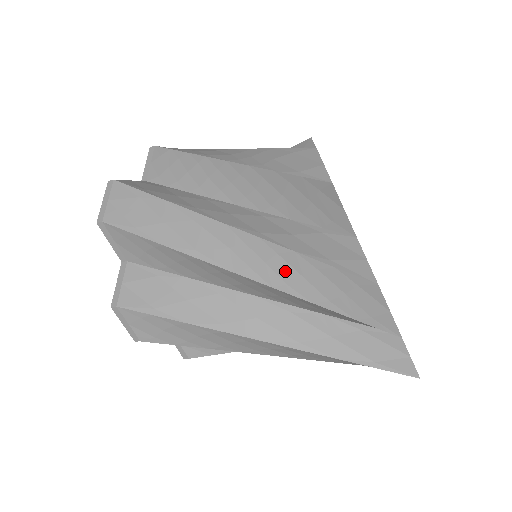
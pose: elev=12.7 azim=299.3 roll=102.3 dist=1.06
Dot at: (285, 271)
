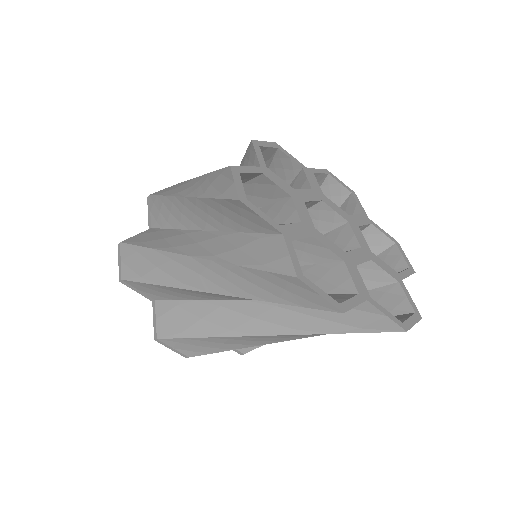
Dot at: (240, 282)
